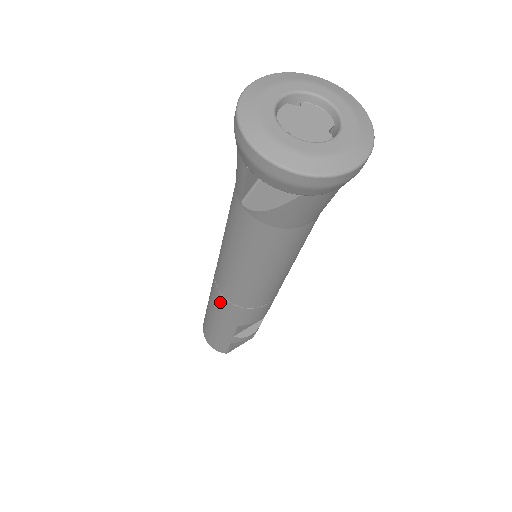
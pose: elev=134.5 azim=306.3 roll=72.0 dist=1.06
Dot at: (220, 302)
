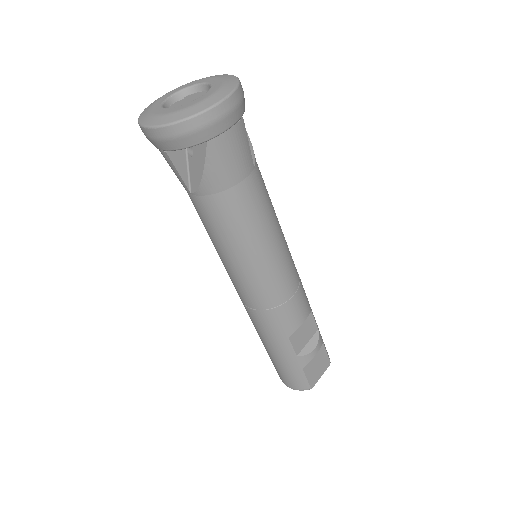
Dot at: (257, 319)
